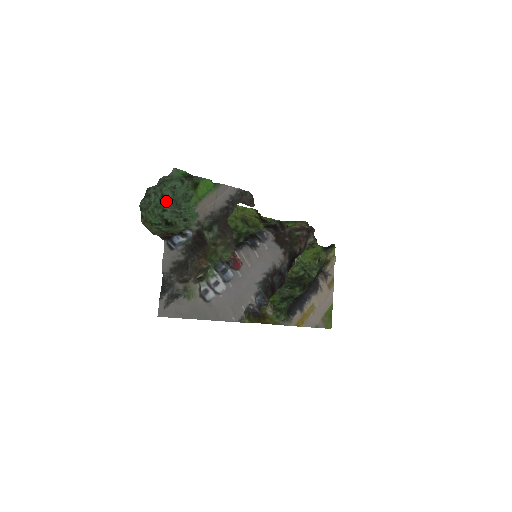
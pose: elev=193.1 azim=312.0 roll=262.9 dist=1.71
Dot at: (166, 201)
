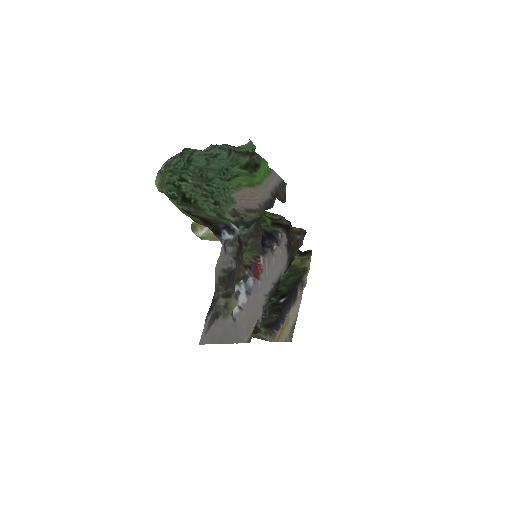
Dot at: (189, 168)
